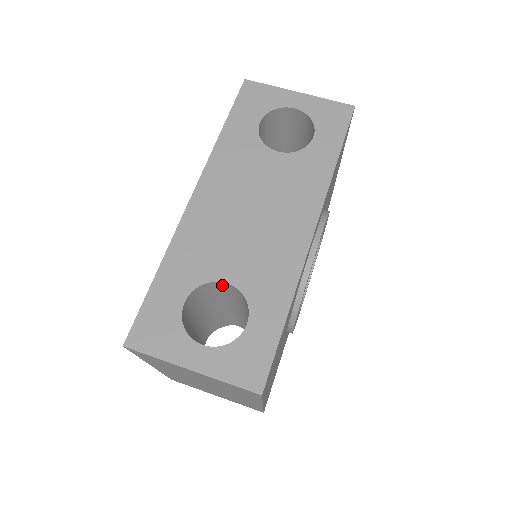
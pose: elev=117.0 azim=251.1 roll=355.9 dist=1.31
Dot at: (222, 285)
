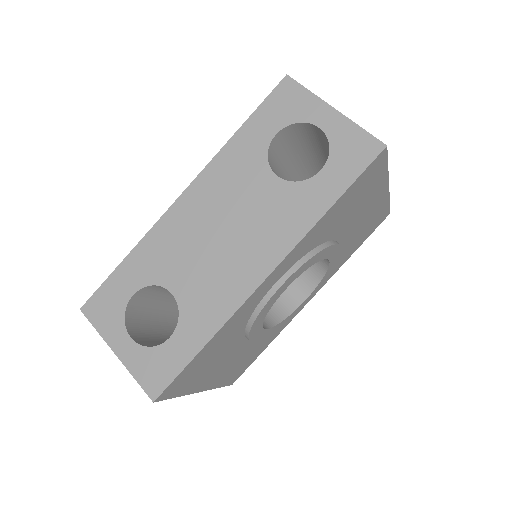
Dot at: occluded
